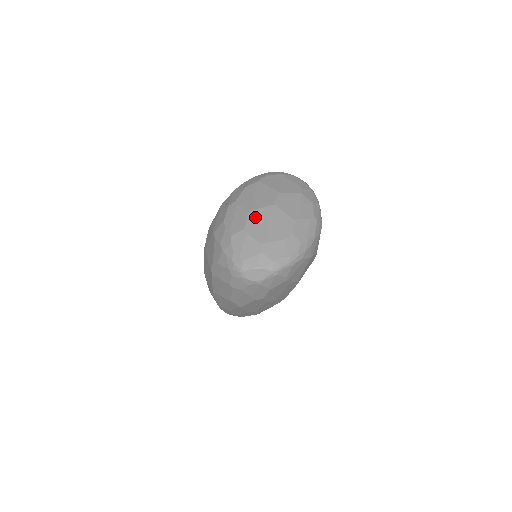
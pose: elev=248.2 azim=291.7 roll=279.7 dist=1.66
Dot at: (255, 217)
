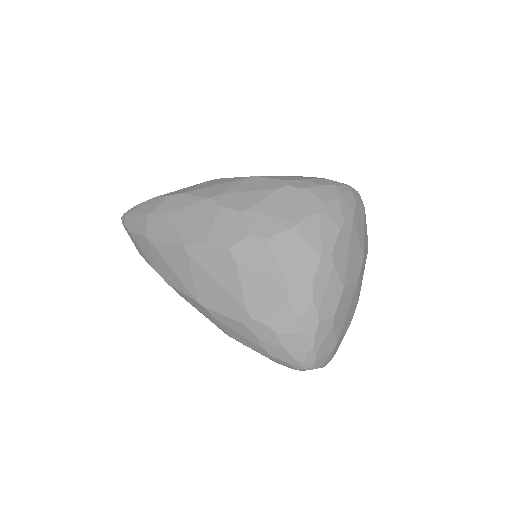
Dot at: (345, 299)
